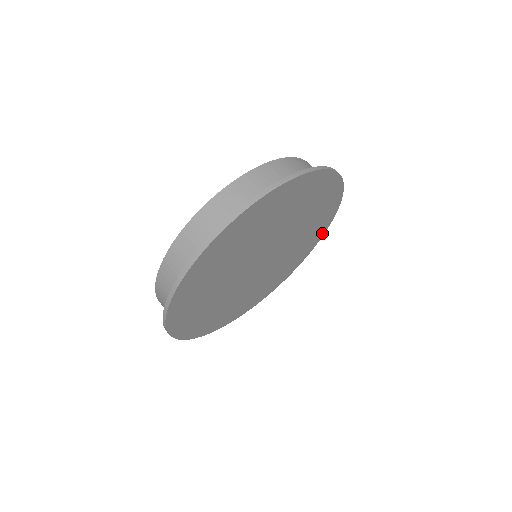
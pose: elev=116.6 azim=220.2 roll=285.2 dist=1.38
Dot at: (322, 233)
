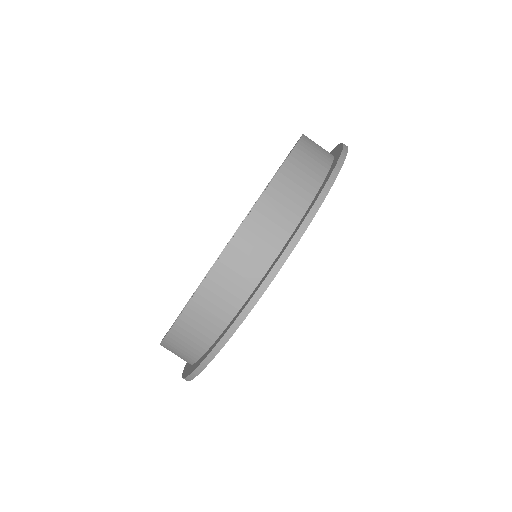
Dot at: occluded
